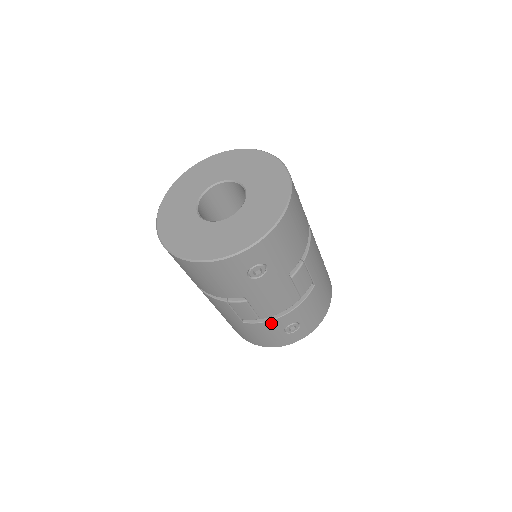
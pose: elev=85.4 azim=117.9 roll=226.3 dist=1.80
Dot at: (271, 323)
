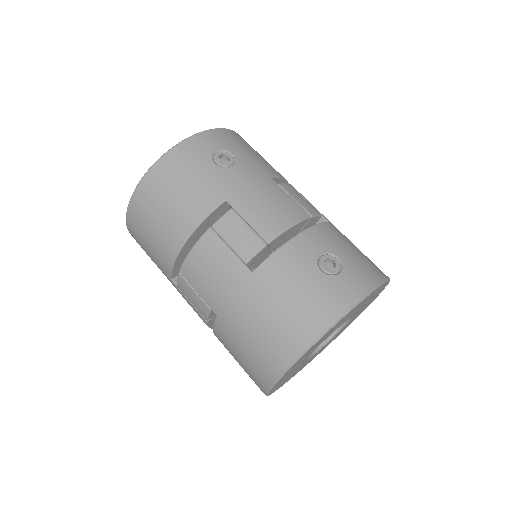
Dot at: (288, 250)
